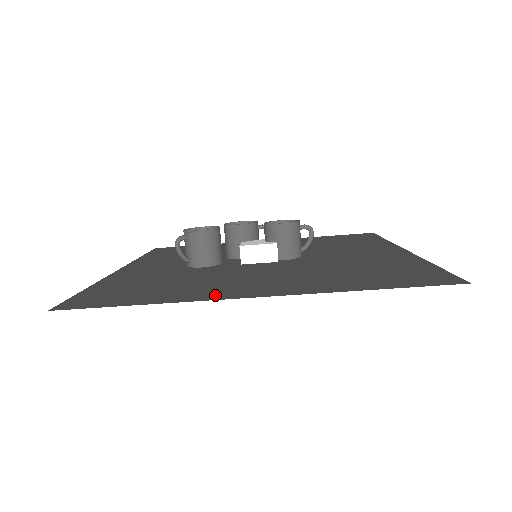
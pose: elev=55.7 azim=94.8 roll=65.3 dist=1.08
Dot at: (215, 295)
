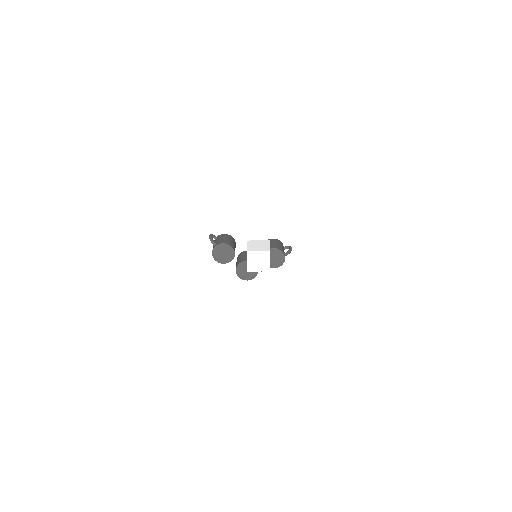
Dot at: occluded
